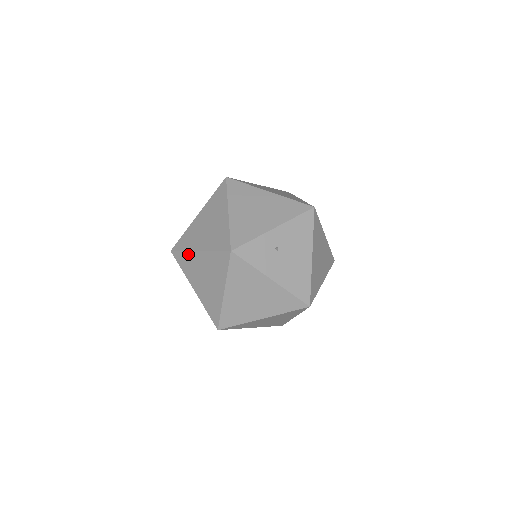
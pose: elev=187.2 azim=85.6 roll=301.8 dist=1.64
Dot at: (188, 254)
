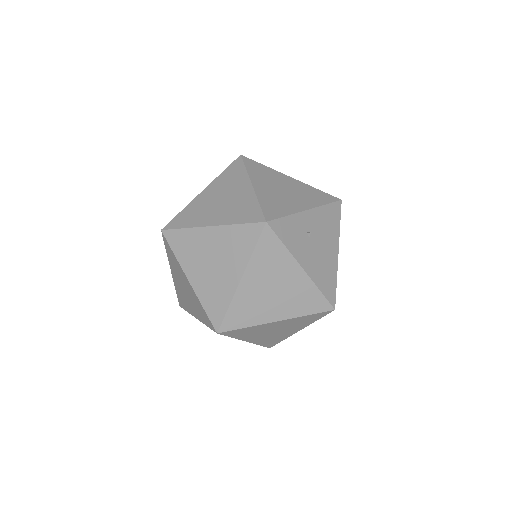
Dot at: (191, 232)
